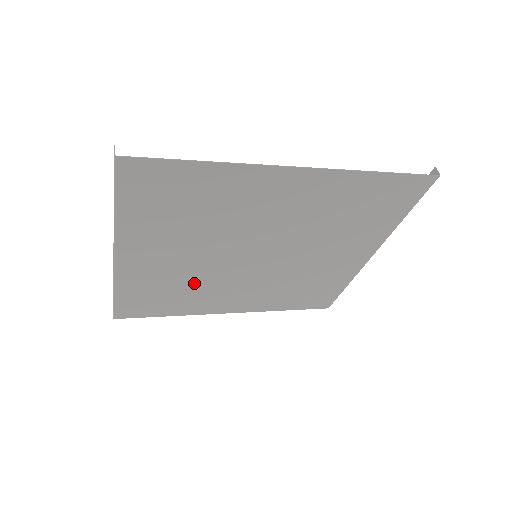
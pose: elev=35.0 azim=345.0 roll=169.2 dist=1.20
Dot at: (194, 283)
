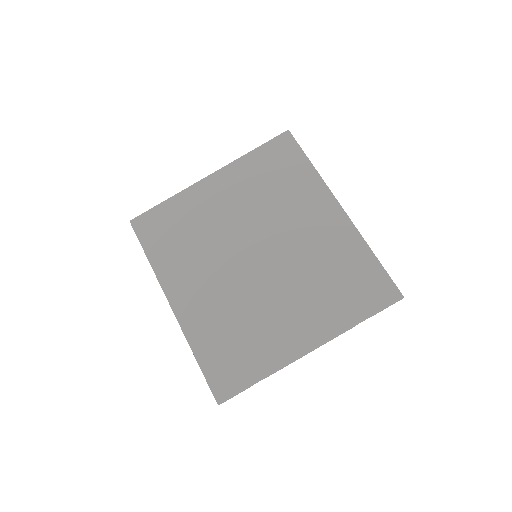
Dot at: (203, 241)
